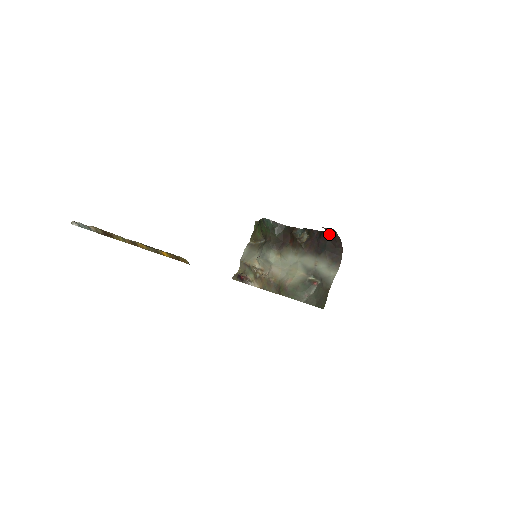
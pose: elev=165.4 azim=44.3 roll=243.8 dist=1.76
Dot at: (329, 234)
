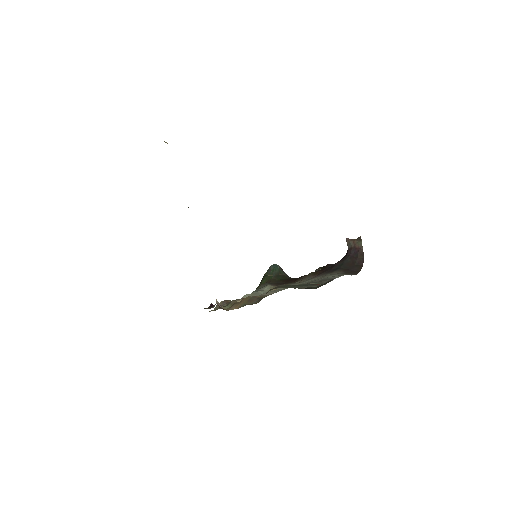
Dot at: (351, 251)
